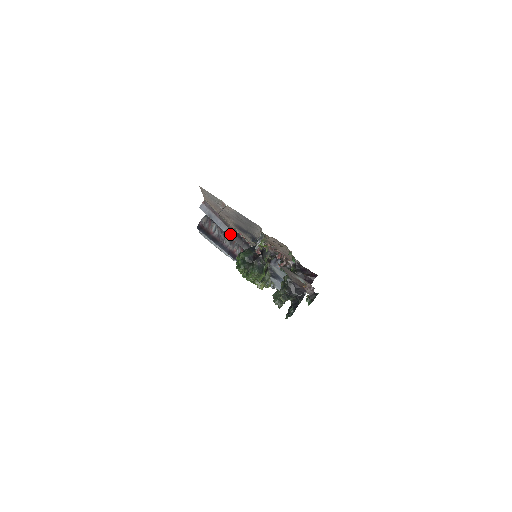
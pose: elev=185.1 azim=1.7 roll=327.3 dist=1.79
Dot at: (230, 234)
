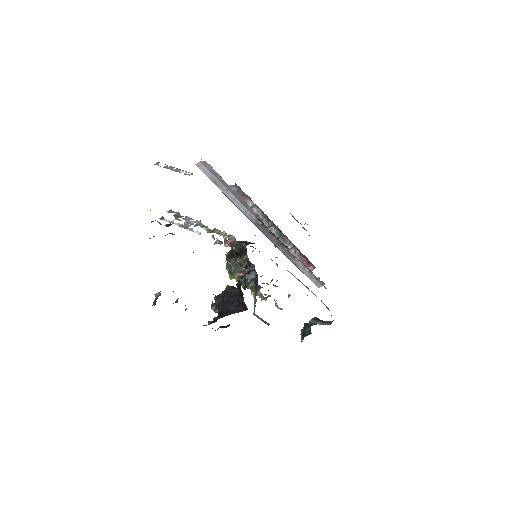
Dot at: (253, 219)
